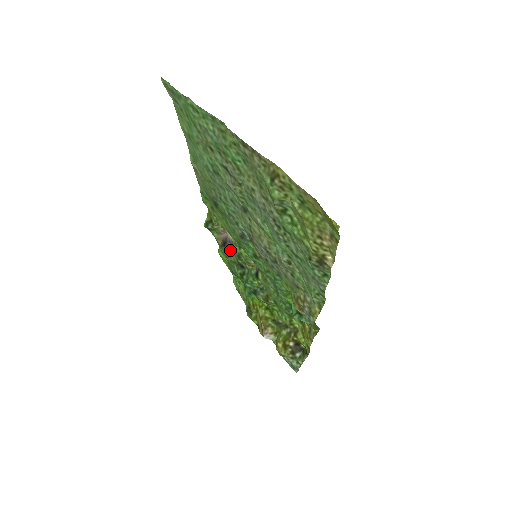
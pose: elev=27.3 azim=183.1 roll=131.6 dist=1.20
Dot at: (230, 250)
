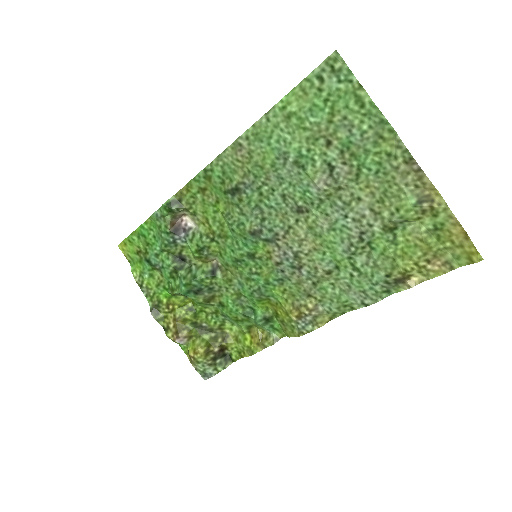
Dot at: (181, 239)
